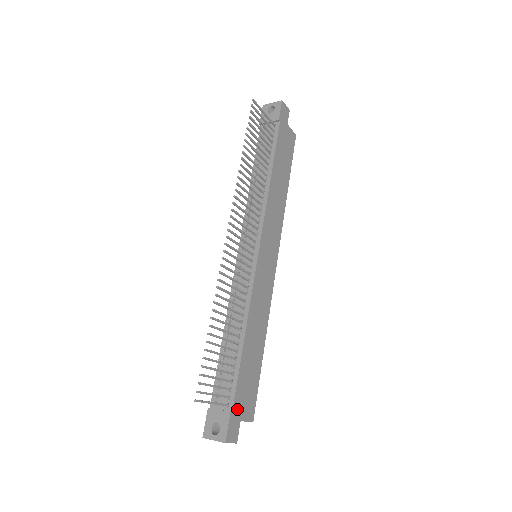
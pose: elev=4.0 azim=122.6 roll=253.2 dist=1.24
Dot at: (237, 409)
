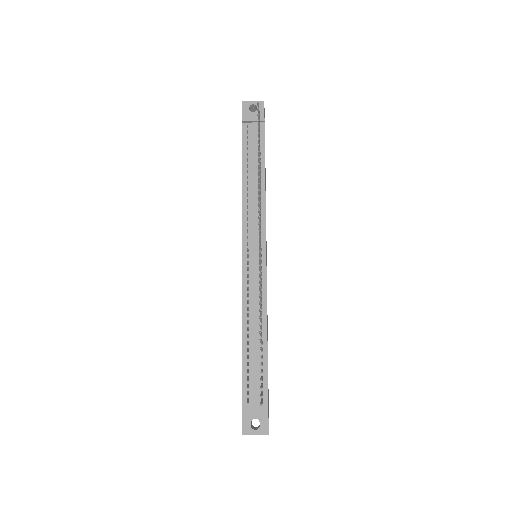
Dot at: occluded
